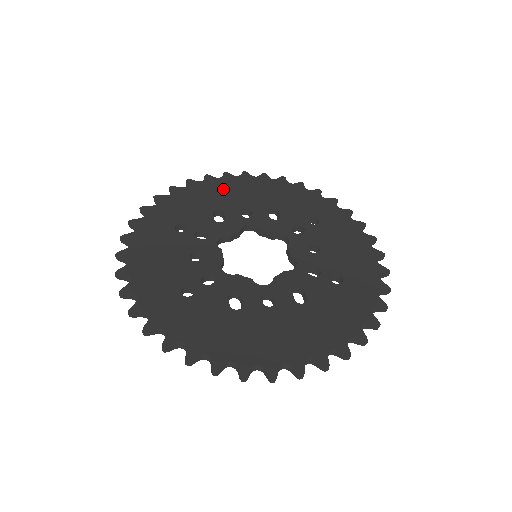
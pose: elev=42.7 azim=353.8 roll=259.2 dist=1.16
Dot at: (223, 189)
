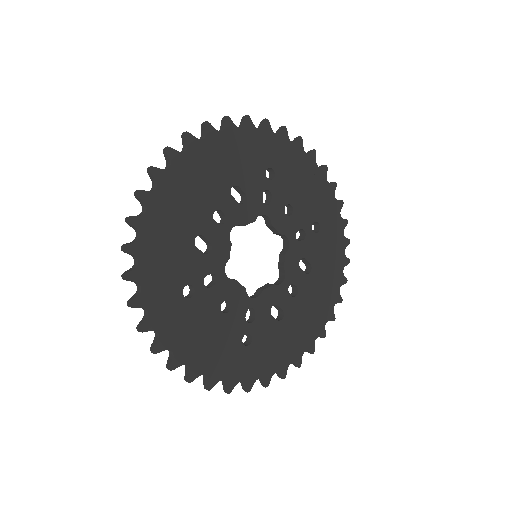
Dot at: (176, 203)
